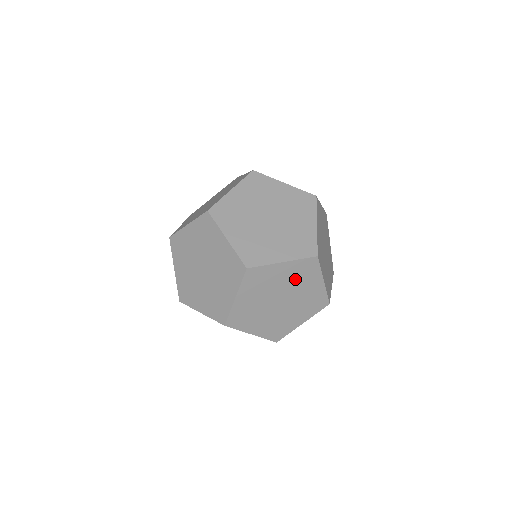
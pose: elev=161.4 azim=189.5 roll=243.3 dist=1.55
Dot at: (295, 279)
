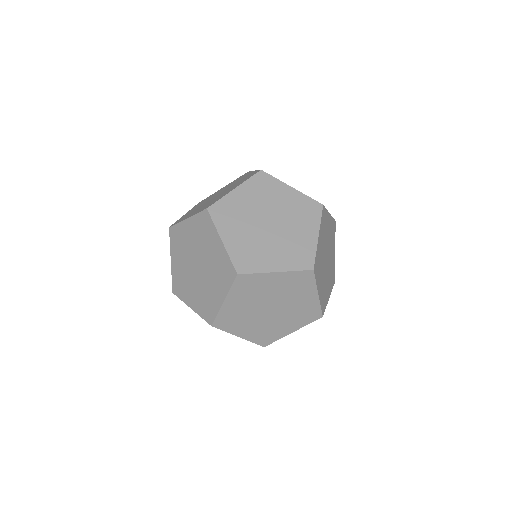
Dot at: (288, 289)
